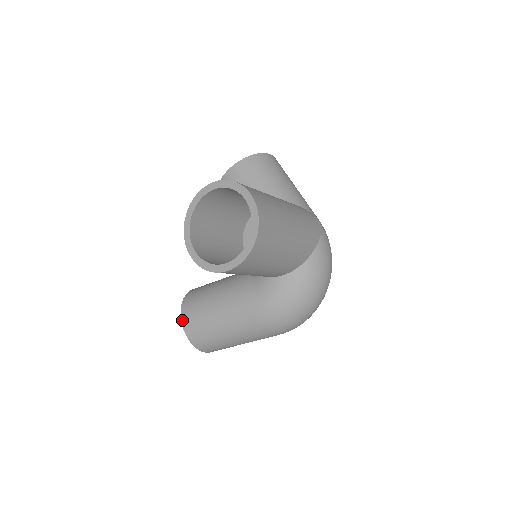
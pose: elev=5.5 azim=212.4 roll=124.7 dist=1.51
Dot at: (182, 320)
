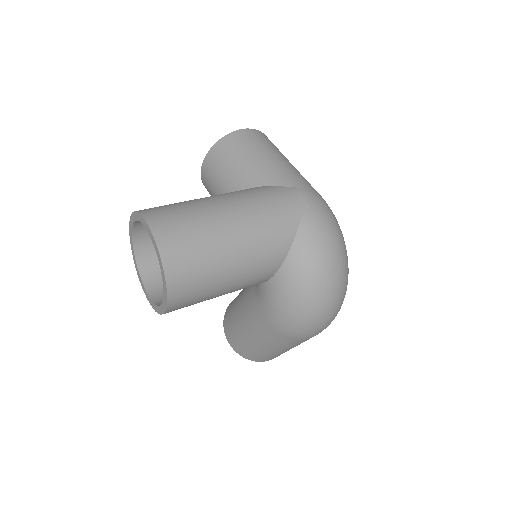
Dot at: (226, 336)
